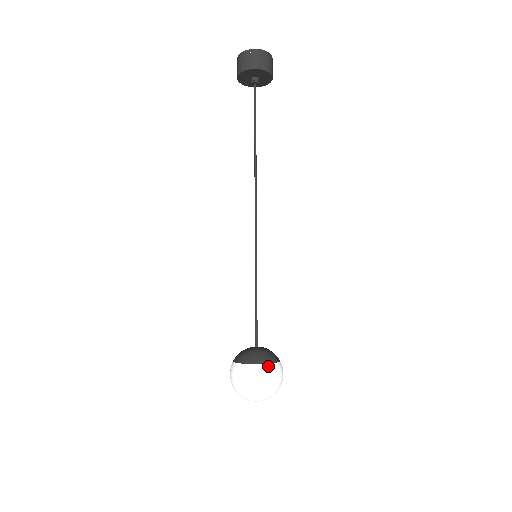
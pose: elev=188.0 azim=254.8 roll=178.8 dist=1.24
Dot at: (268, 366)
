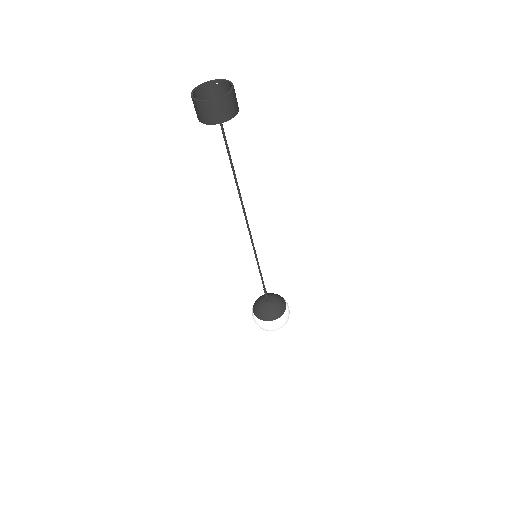
Dot at: (280, 319)
